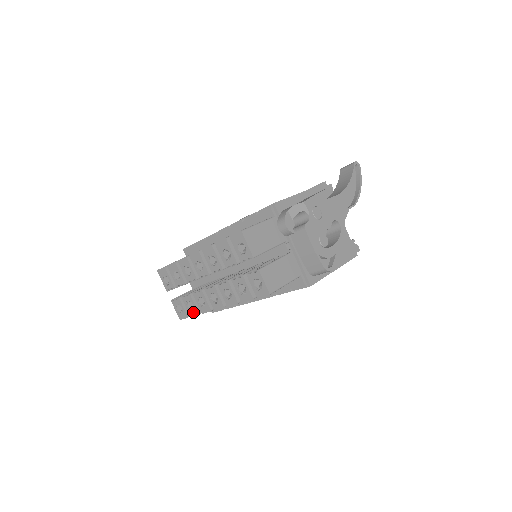
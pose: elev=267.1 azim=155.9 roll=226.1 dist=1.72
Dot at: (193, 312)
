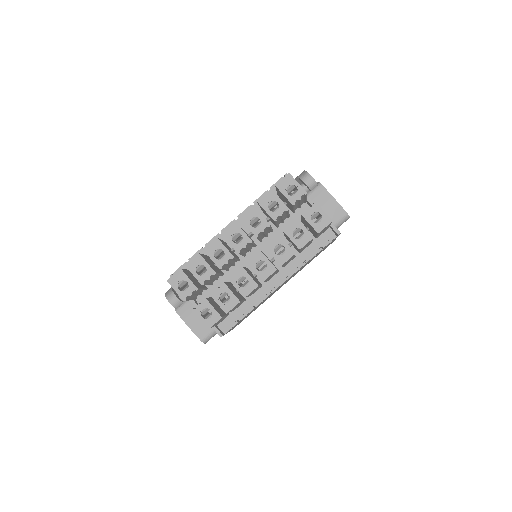
Dot at: (230, 304)
